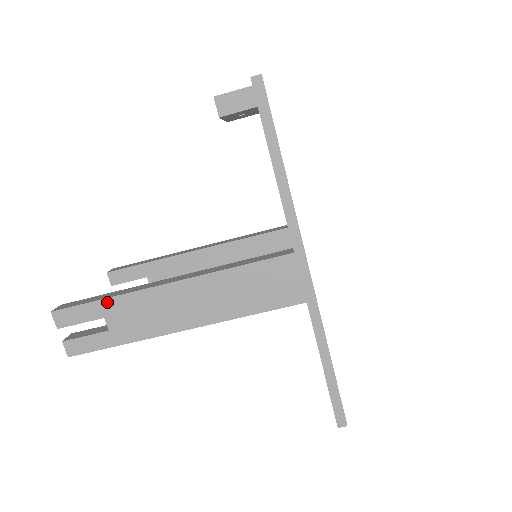
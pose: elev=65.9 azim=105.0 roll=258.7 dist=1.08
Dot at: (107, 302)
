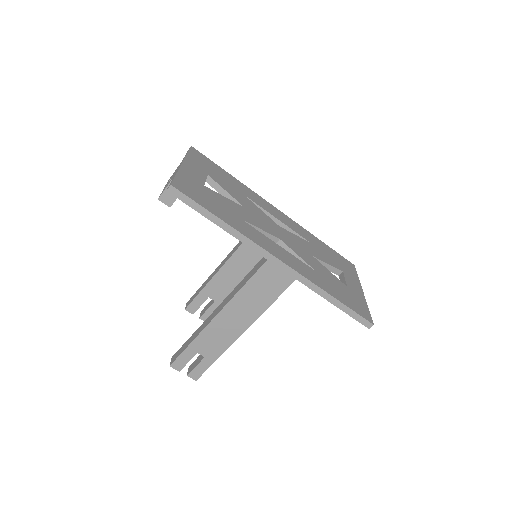
Dot at: (192, 345)
